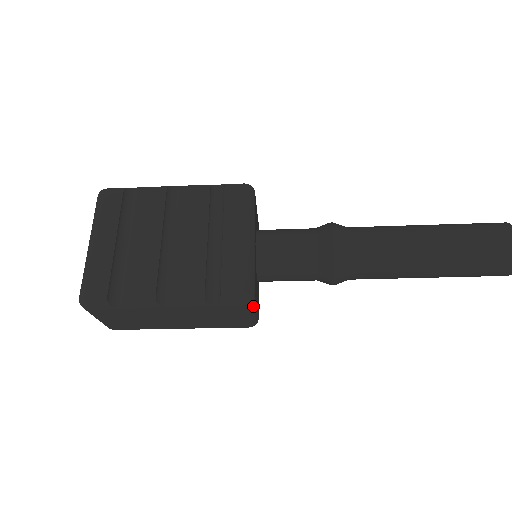
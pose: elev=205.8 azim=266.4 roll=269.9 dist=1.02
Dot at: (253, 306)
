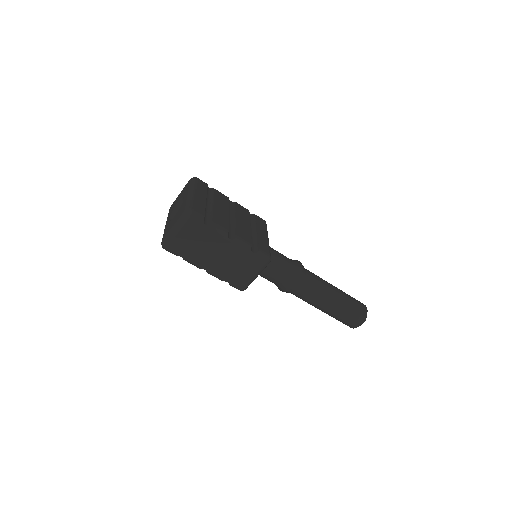
Dot at: (264, 268)
